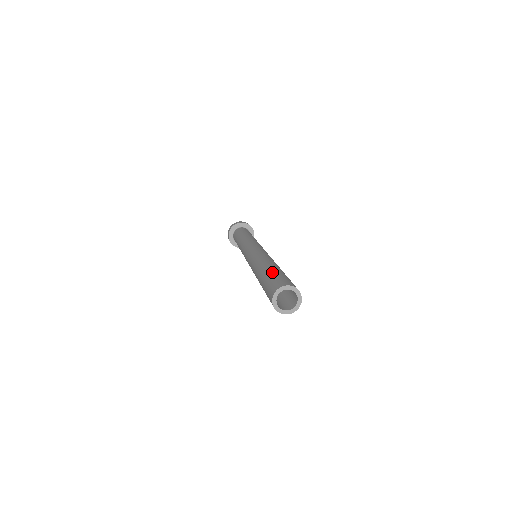
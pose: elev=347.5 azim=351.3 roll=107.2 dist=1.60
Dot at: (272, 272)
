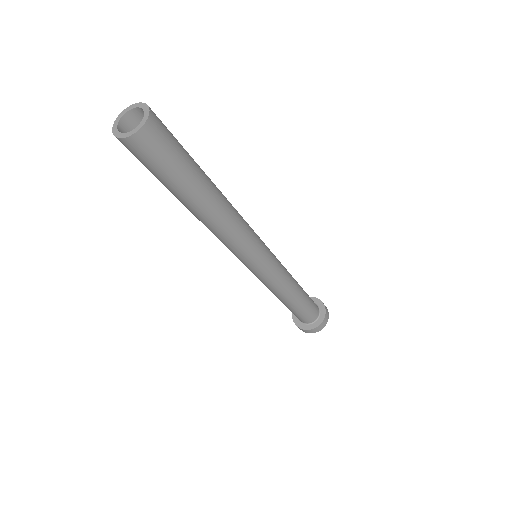
Dot at: occluded
